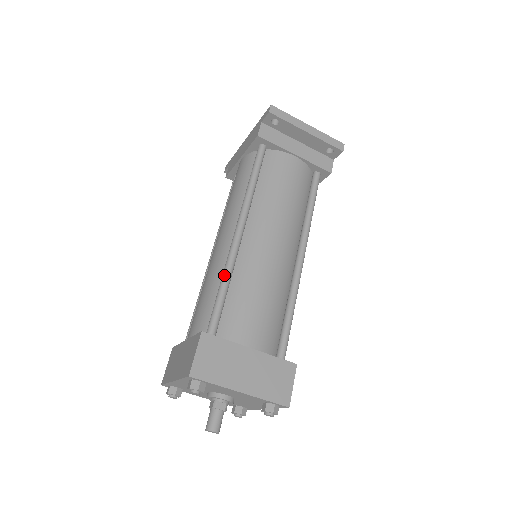
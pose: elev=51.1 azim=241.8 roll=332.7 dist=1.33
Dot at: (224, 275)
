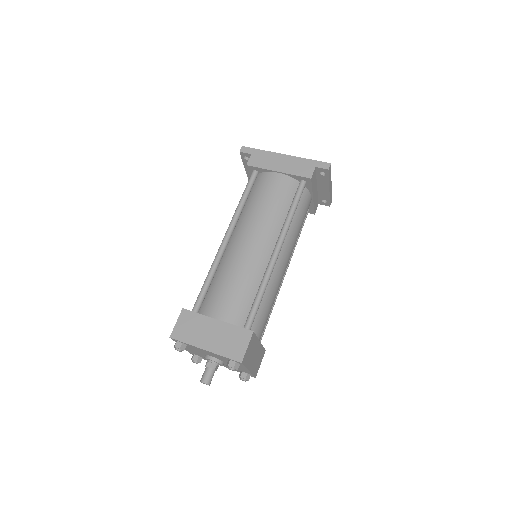
Dot at: (265, 286)
